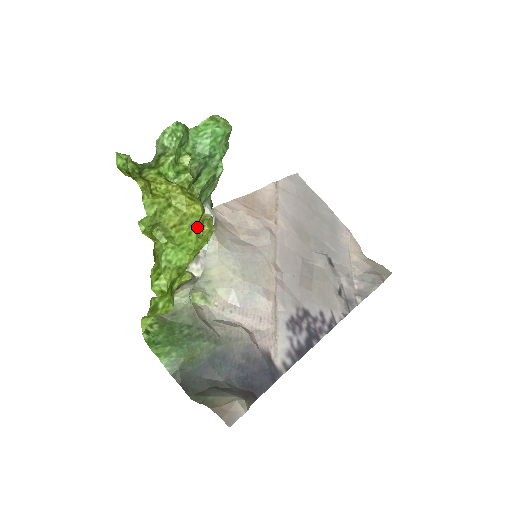
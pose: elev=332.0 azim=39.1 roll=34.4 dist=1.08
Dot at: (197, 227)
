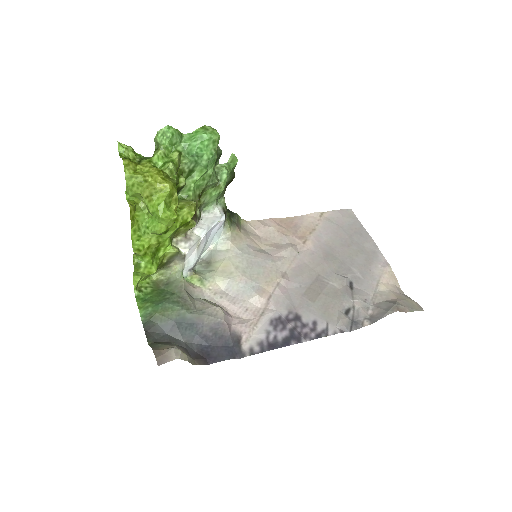
Dot at: (169, 202)
